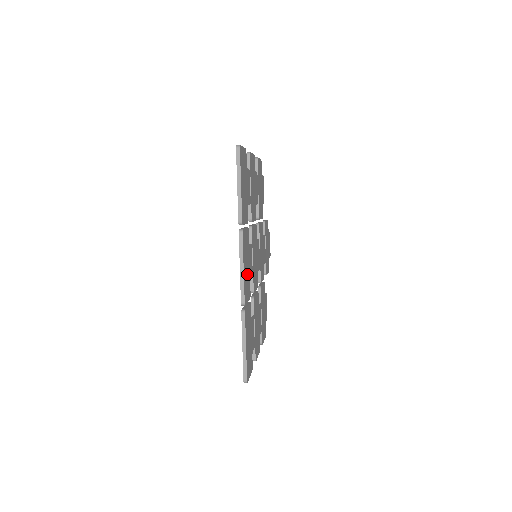
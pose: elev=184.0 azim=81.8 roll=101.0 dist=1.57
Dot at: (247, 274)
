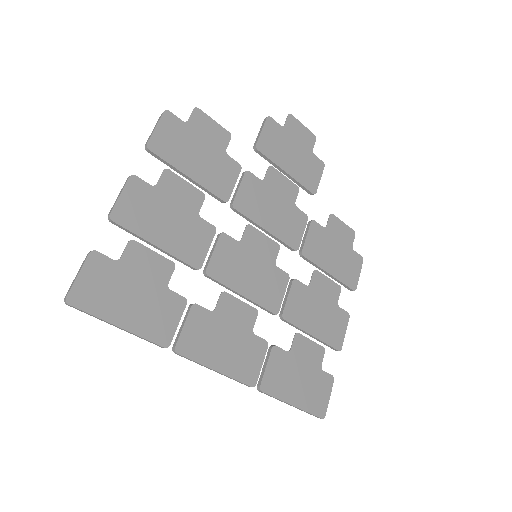
Dot at: (235, 348)
